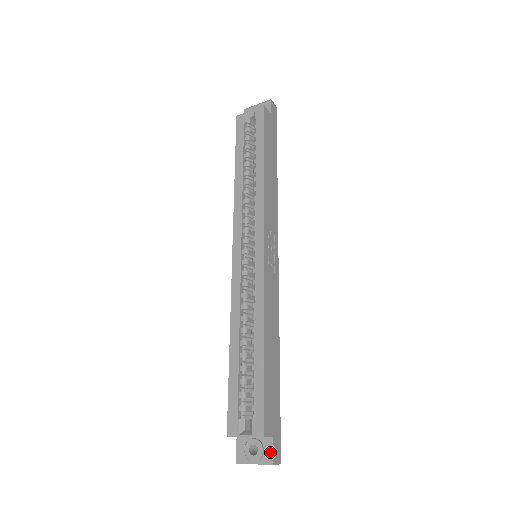
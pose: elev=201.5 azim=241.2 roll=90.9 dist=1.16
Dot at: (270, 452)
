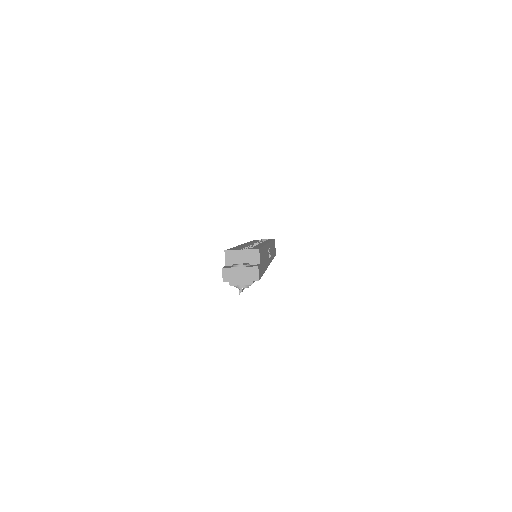
Dot at: (256, 265)
